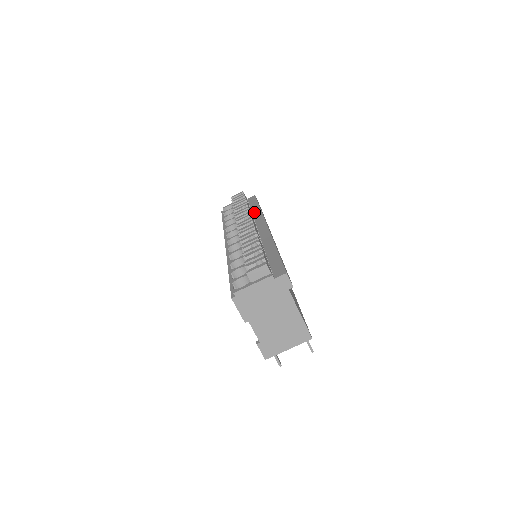
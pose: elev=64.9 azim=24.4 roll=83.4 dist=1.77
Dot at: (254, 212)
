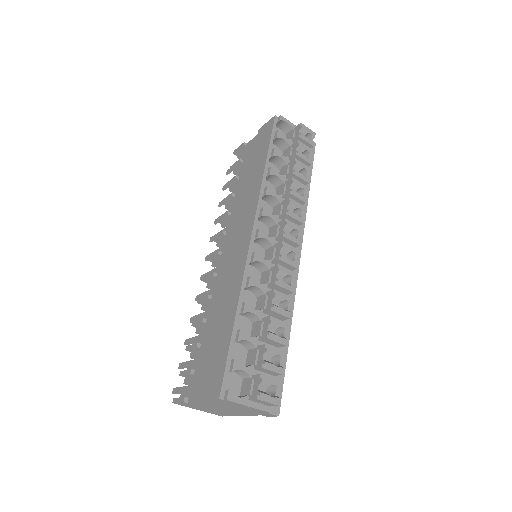
Dot at: occluded
